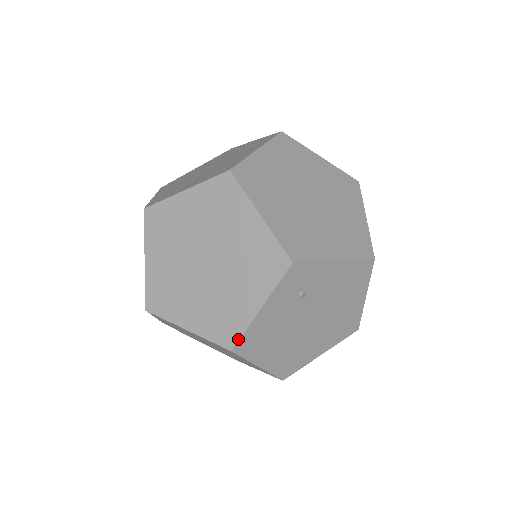
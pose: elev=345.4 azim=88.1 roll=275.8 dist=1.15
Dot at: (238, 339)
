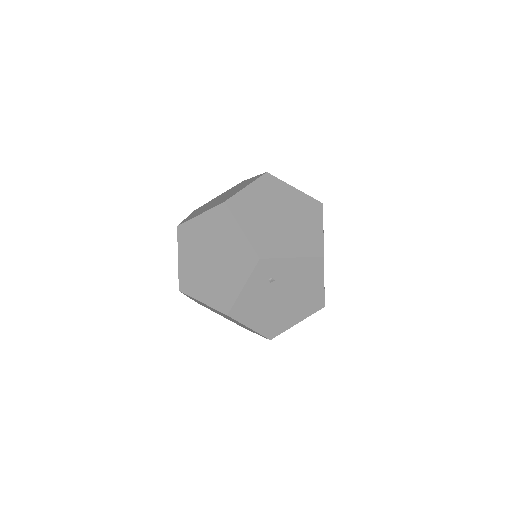
Dot at: (231, 307)
